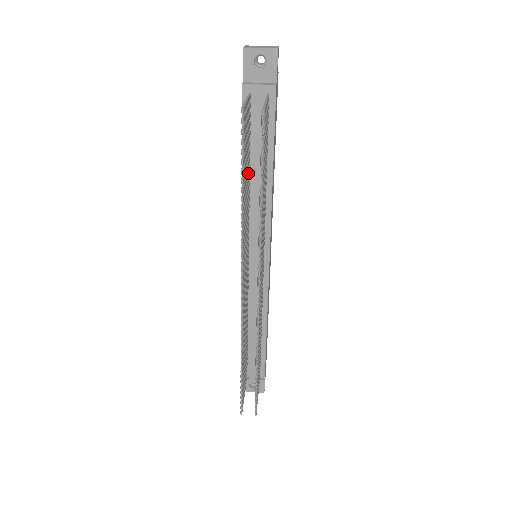
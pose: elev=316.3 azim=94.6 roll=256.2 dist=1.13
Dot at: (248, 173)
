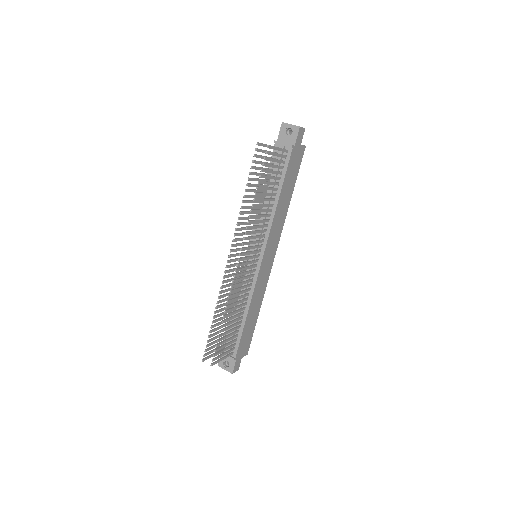
Dot at: occluded
